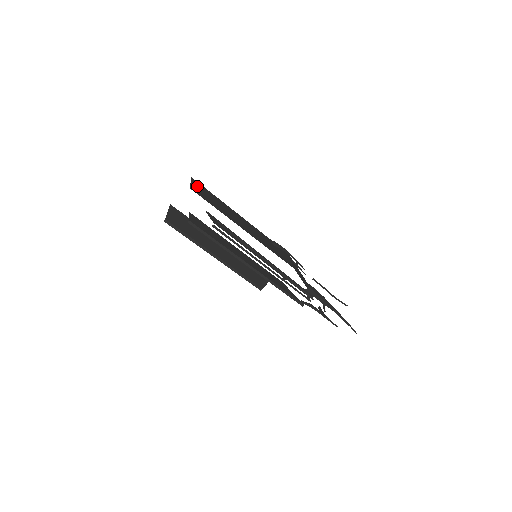
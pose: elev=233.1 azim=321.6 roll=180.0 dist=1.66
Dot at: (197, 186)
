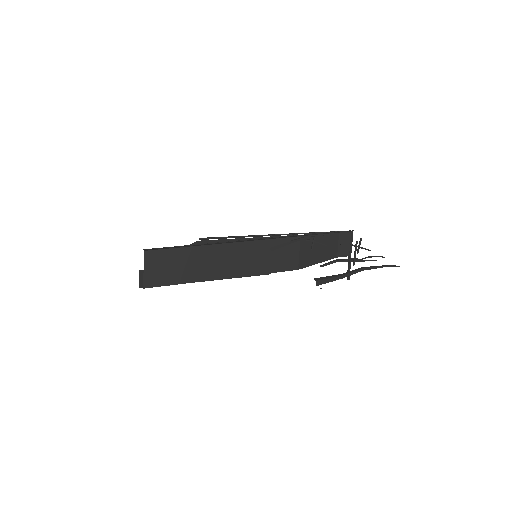
Dot at: (153, 264)
